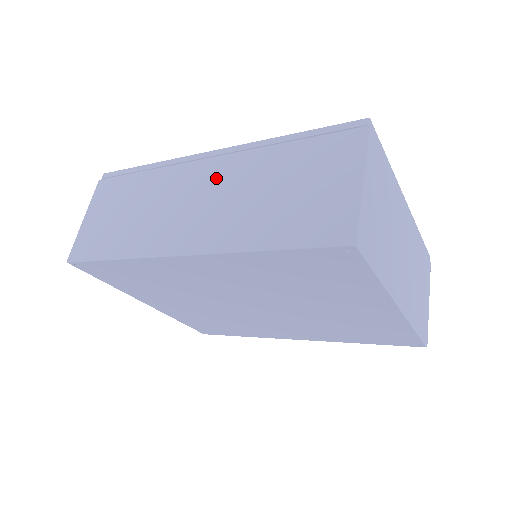
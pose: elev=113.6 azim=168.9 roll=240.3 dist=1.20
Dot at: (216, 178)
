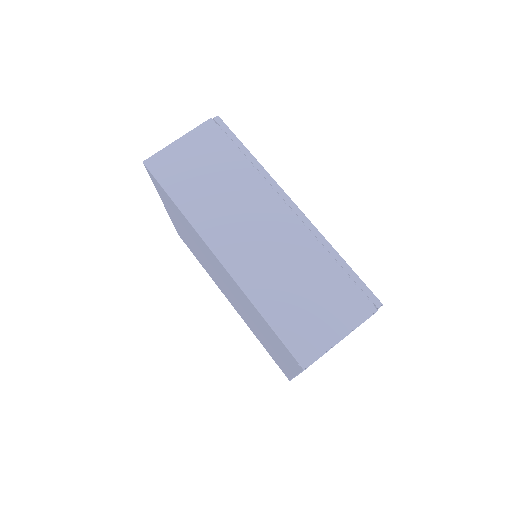
Dot at: (280, 230)
